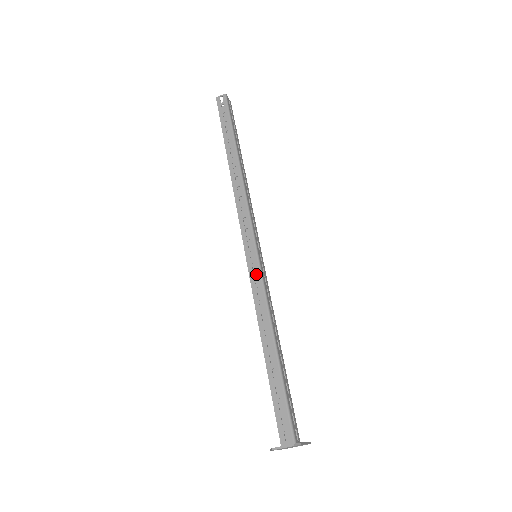
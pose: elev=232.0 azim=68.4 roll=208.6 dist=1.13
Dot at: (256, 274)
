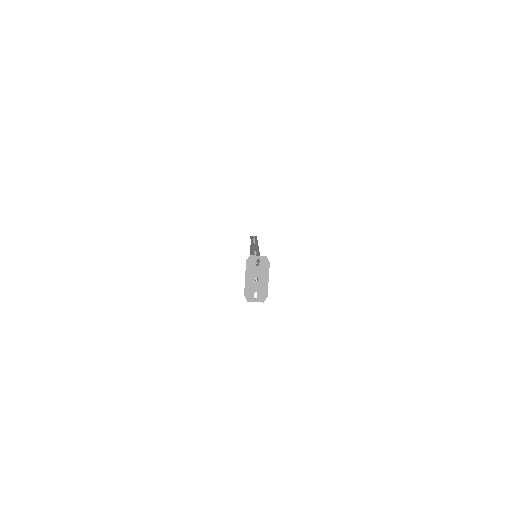
Dot at: (256, 252)
